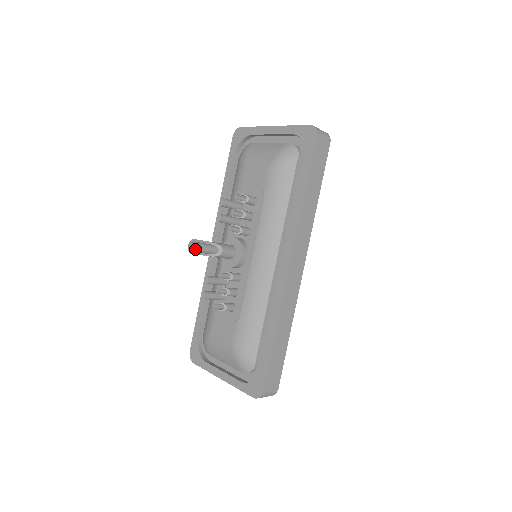
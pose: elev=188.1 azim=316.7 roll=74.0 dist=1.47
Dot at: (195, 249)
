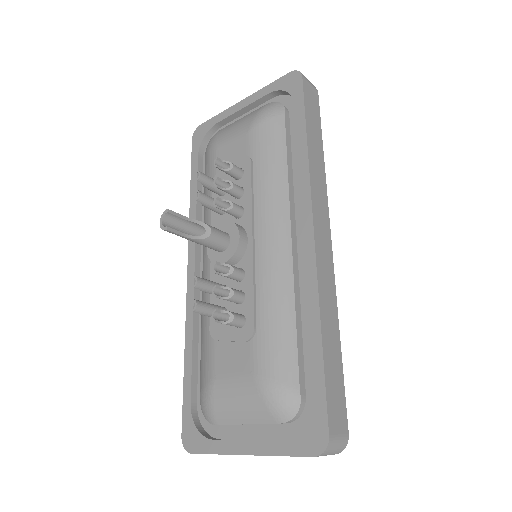
Dot at: (170, 228)
